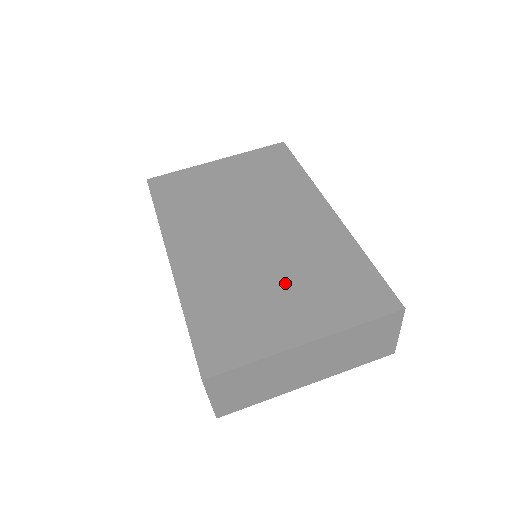
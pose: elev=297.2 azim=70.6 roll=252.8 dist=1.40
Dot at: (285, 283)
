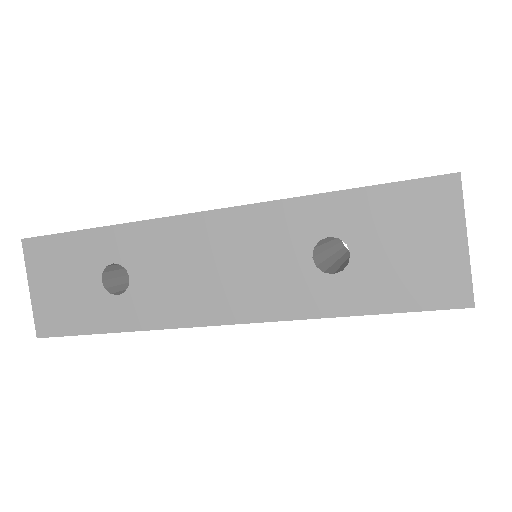
Dot at: occluded
